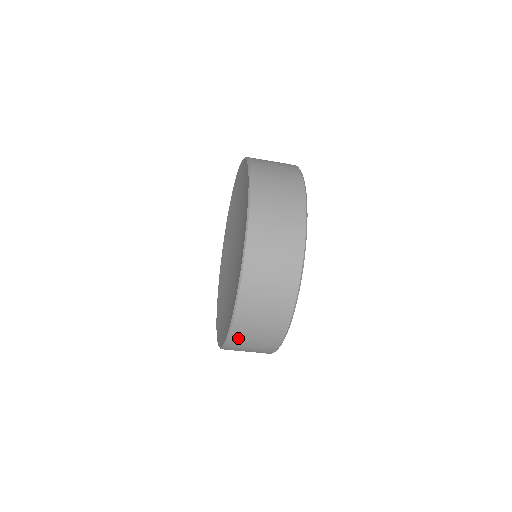
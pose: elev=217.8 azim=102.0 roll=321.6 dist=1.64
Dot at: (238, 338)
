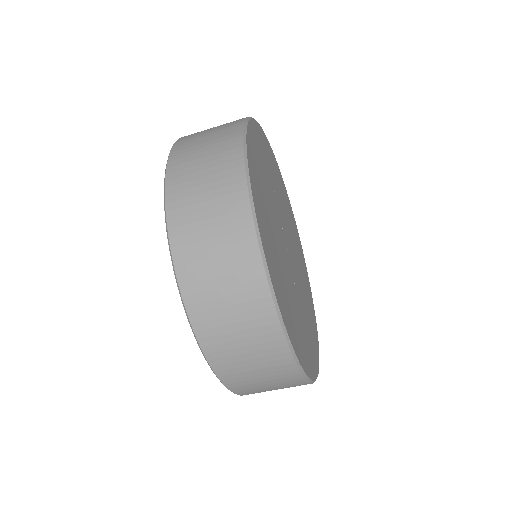
Dot at: (220, 355)
